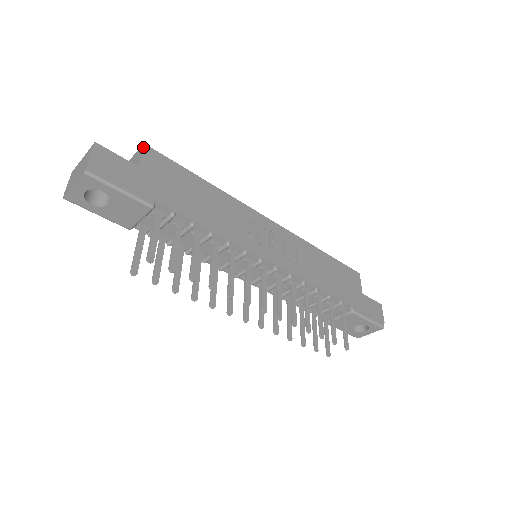
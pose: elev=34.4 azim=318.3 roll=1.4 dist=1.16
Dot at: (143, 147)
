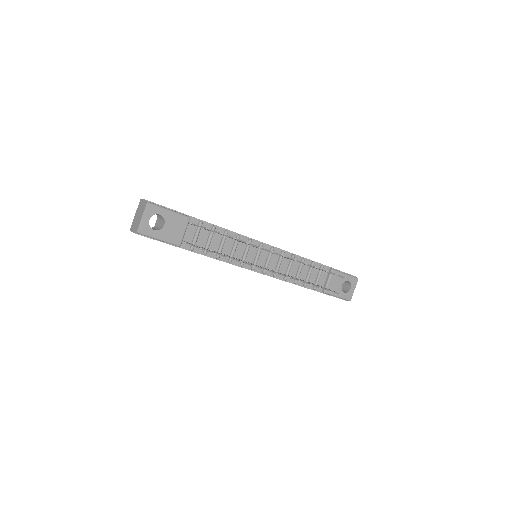
Dot at: occluded
